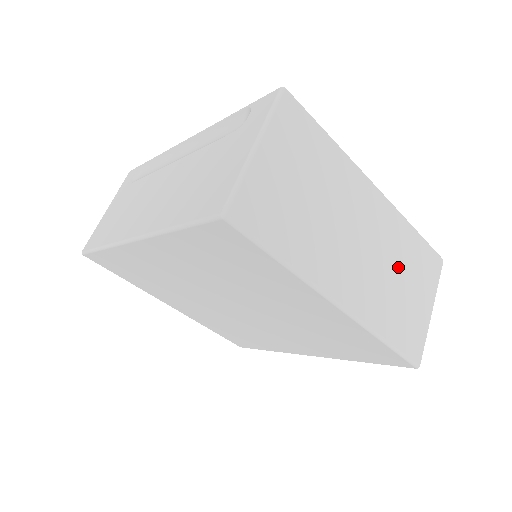
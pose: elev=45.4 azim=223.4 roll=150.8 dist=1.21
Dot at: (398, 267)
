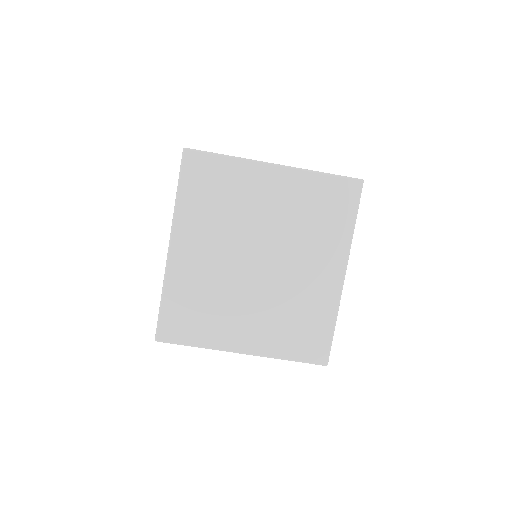
Dot at: occluded
